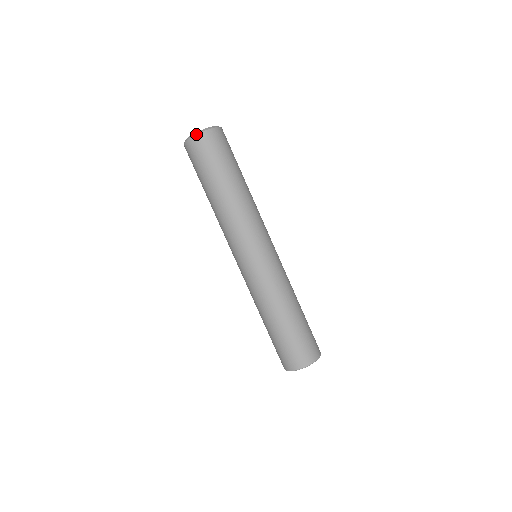
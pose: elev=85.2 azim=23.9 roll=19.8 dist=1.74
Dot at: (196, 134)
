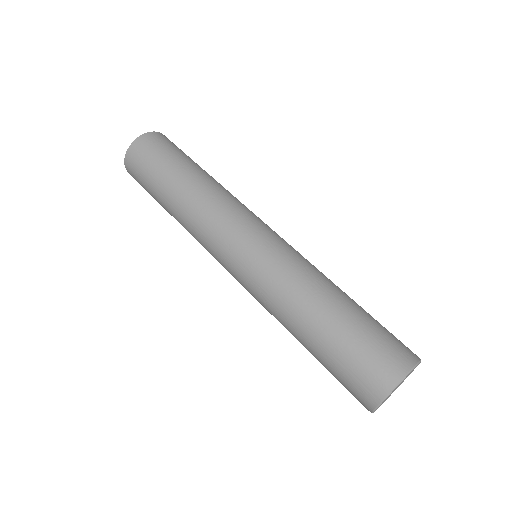
Dot at: occluded
